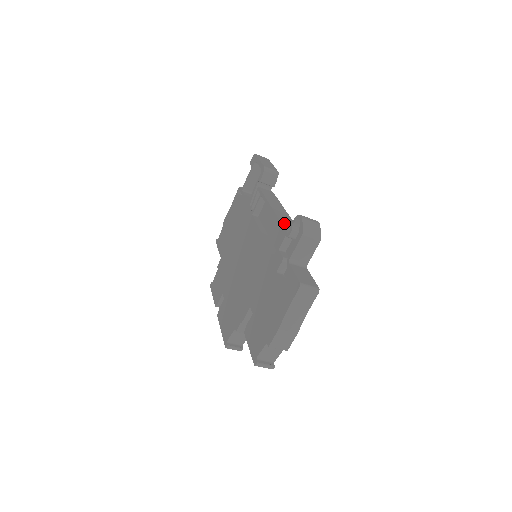
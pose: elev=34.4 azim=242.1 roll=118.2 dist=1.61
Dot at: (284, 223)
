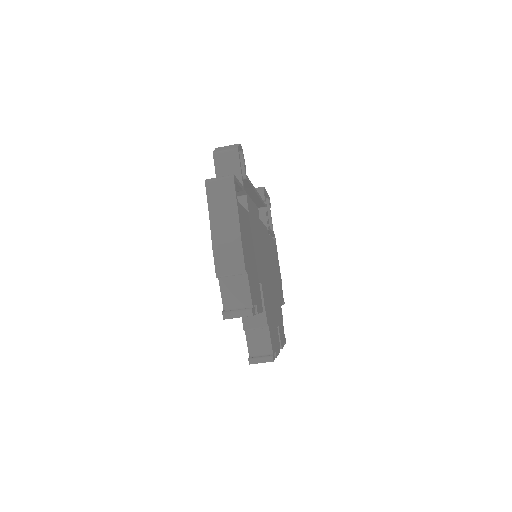
Dot at: occluded
